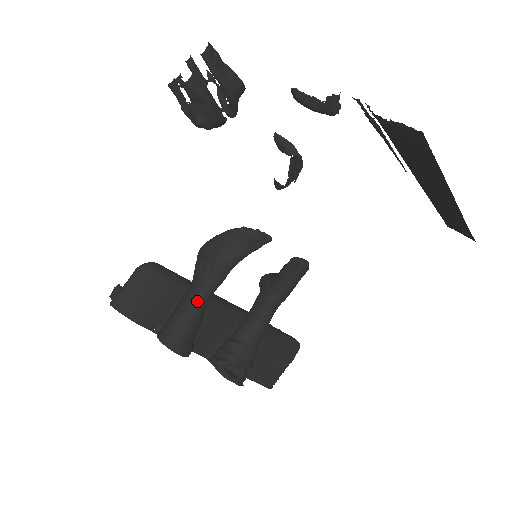
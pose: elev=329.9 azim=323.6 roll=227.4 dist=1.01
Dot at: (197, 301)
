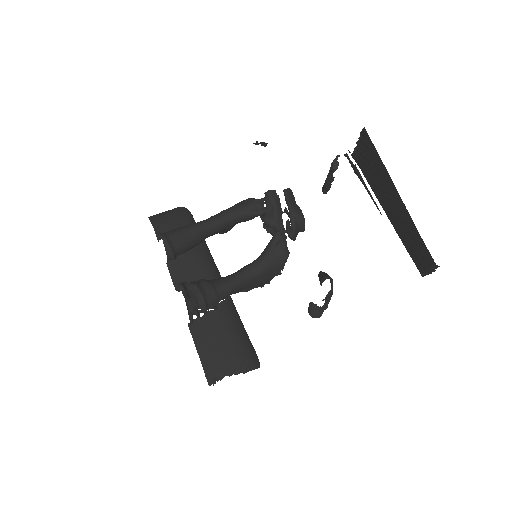
Dot at: (198, 223)
